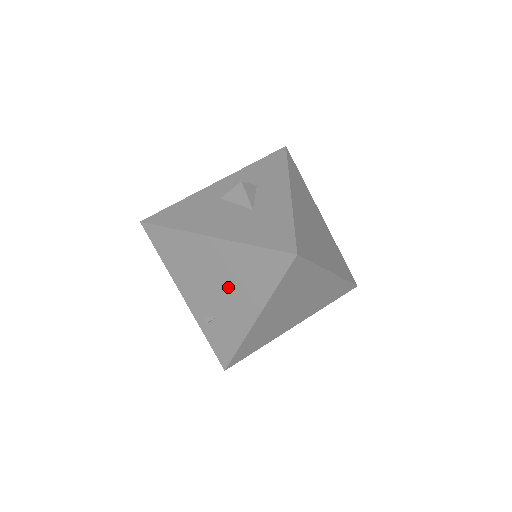
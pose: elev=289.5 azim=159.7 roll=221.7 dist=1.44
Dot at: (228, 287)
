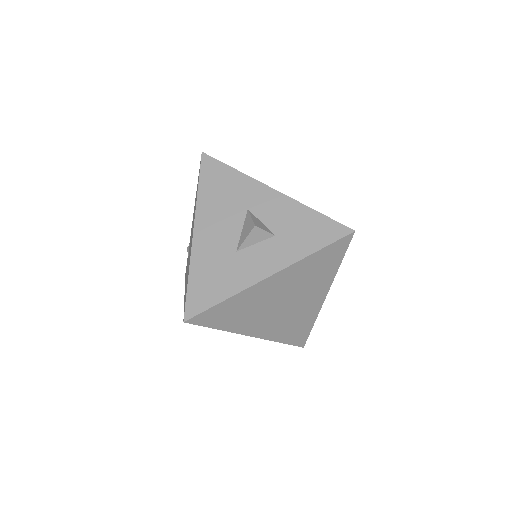
Dot at: occluded
